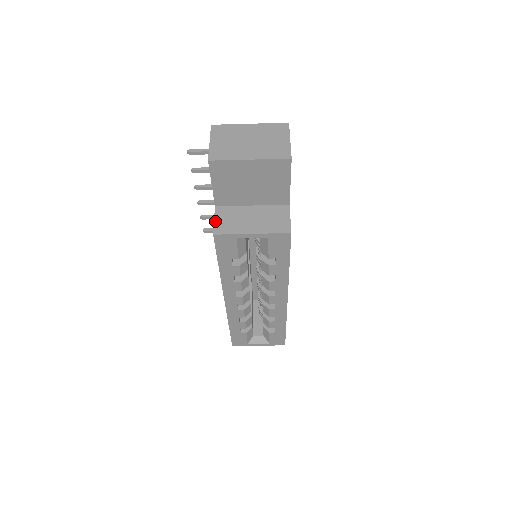
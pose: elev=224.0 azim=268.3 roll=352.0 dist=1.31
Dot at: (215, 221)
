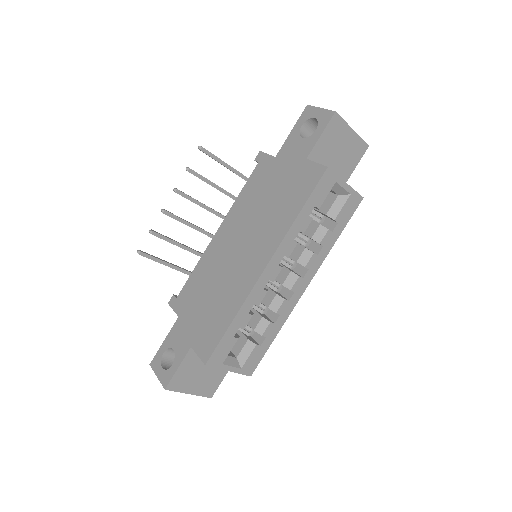
Dot at: (318, 163)
